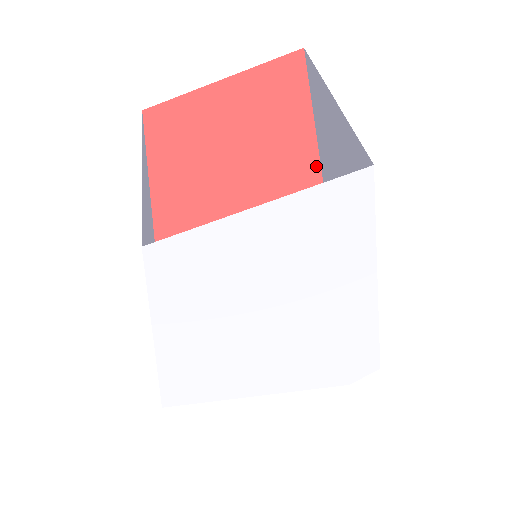
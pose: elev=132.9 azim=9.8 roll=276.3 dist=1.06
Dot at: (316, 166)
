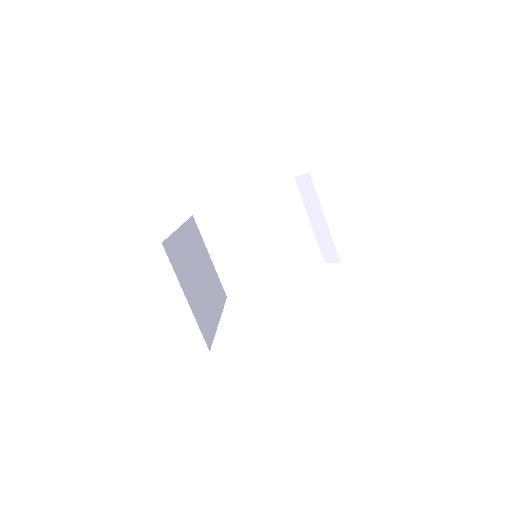
Dot at: occluded
